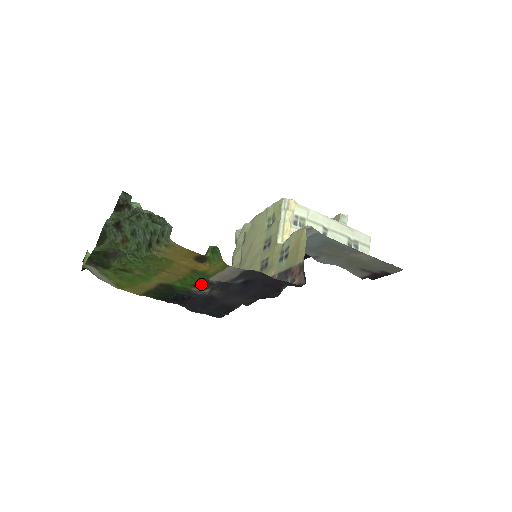
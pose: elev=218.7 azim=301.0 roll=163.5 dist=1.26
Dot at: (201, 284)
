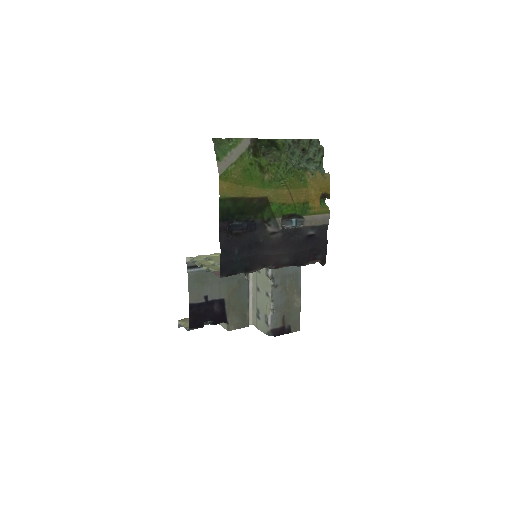
Dot at: occluded
